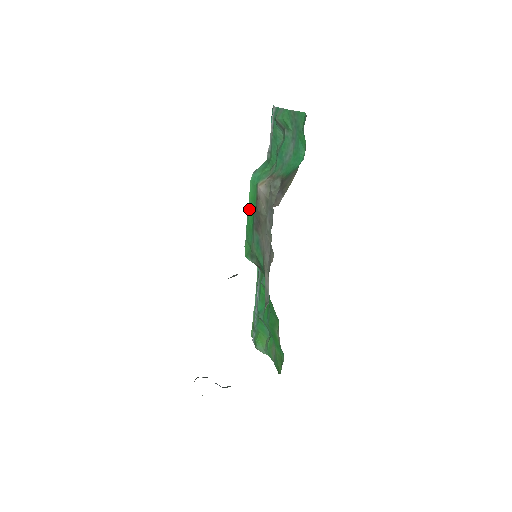
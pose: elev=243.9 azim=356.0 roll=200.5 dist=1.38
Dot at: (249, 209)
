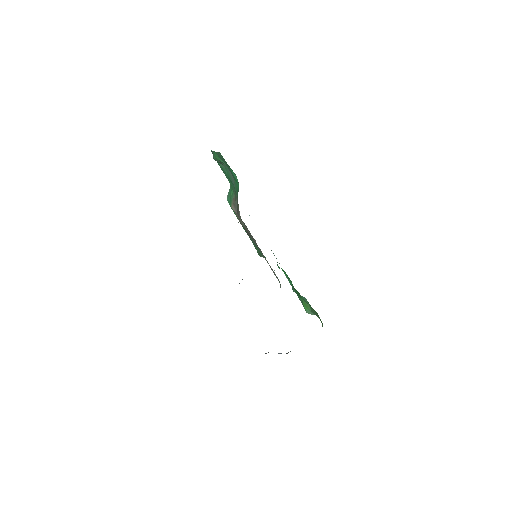
Dot at: occluded
